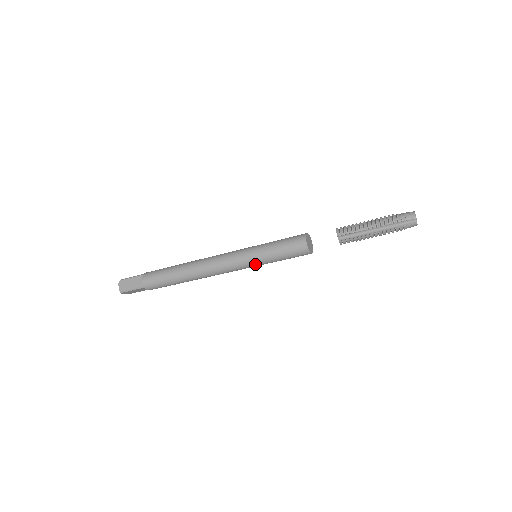
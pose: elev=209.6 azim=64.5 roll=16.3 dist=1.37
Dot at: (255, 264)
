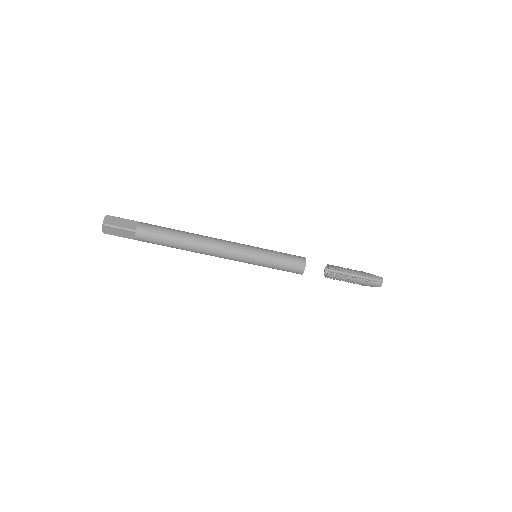
Dot at: (256, 260)
